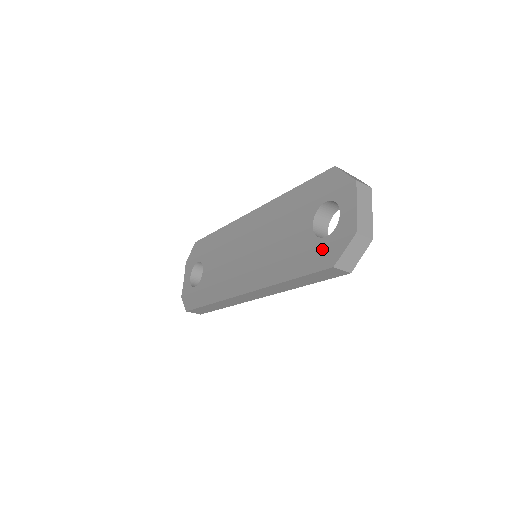
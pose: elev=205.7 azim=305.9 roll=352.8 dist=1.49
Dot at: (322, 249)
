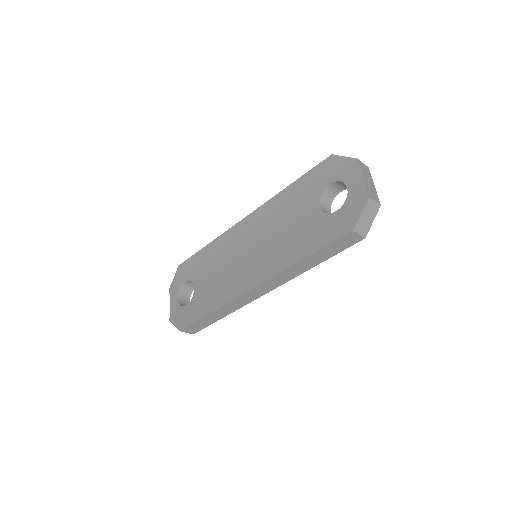
Dot at: (336, 221)
